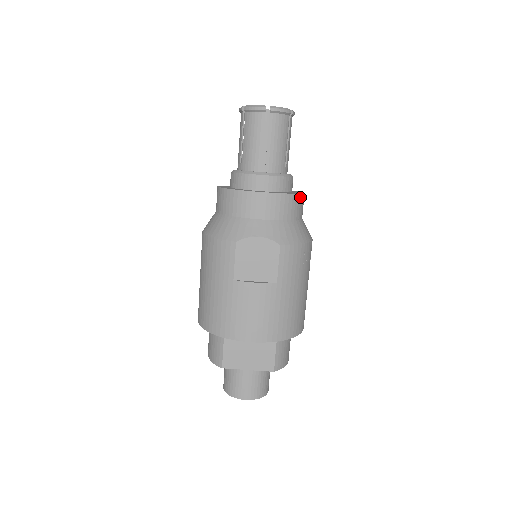
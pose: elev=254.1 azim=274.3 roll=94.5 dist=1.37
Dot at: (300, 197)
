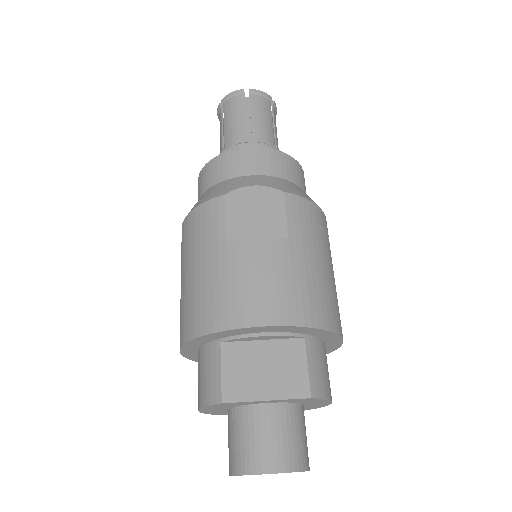
Dot at: (299, 167)
